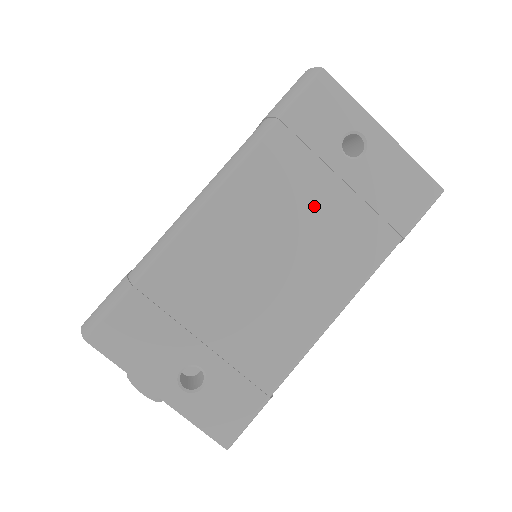
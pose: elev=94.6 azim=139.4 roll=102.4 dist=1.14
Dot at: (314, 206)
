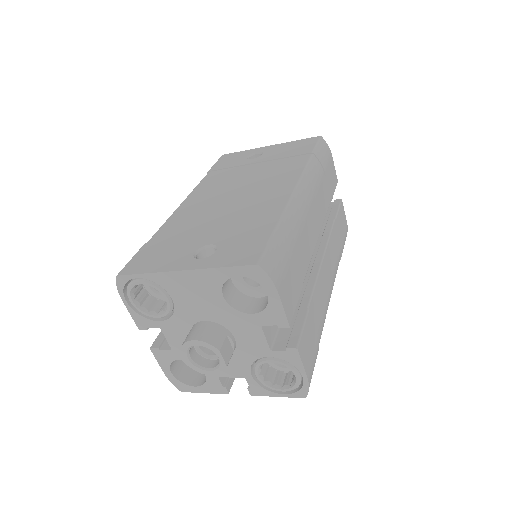
Dot at: (247, 175)
